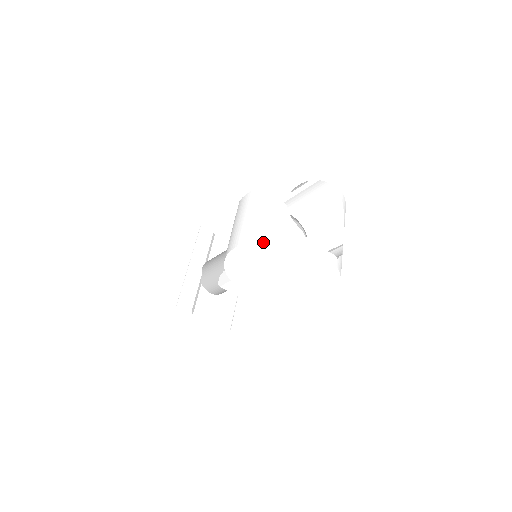
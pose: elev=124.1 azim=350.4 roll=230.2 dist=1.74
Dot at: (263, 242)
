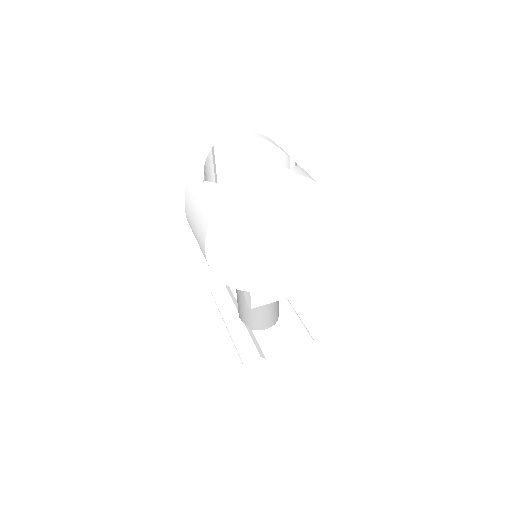
Dot at: (215, 223)
